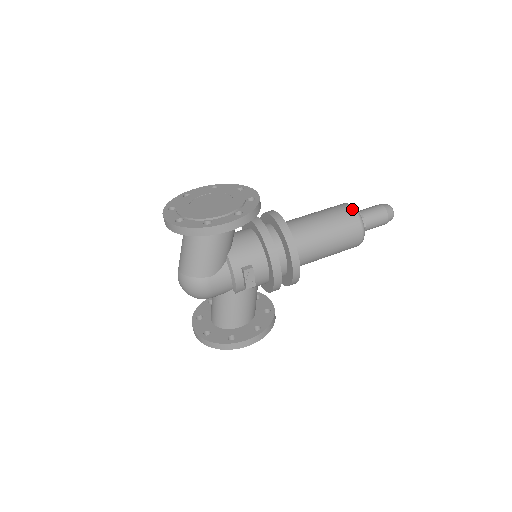
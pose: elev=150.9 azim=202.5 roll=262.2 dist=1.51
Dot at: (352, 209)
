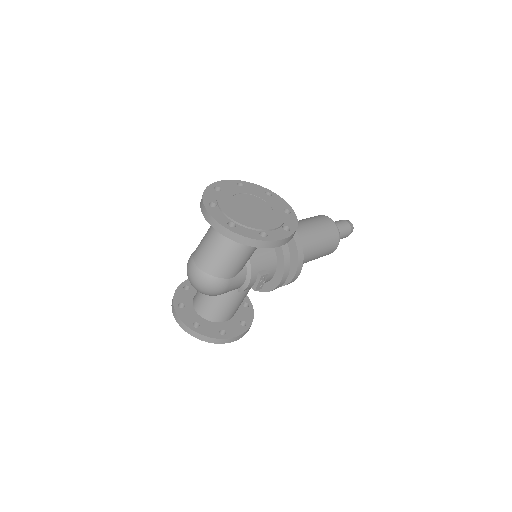
Dot at: (334, 224)
